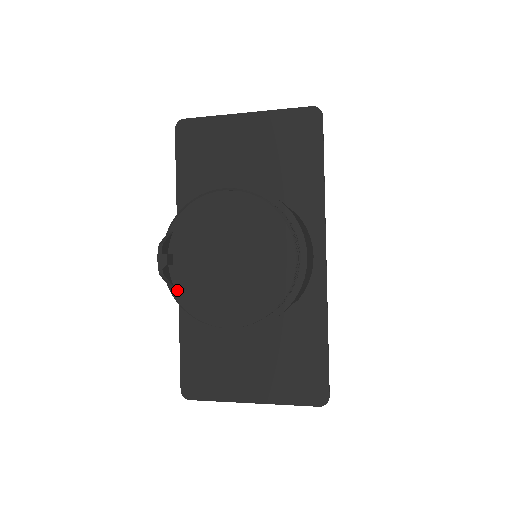
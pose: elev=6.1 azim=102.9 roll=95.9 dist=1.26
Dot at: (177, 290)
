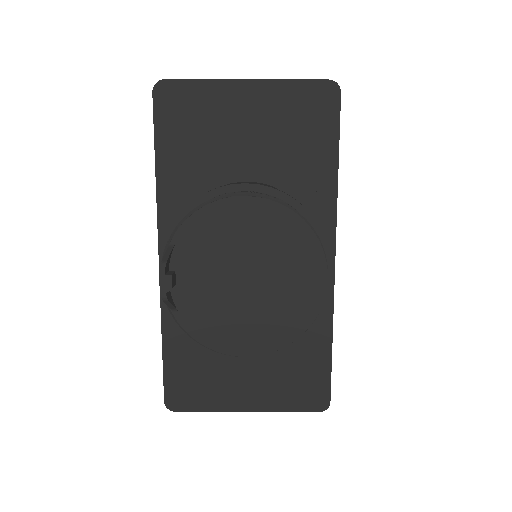
Dot at: (181, 314)
